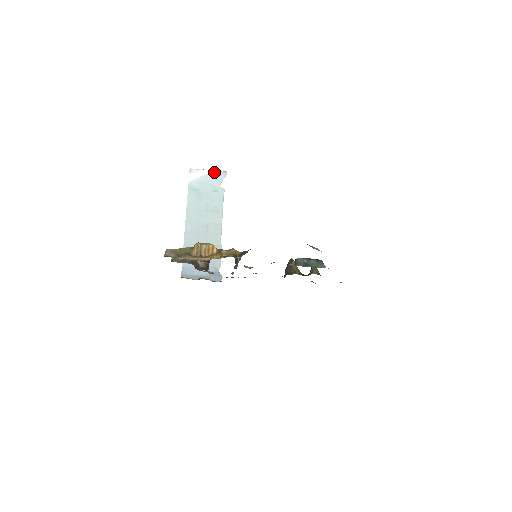
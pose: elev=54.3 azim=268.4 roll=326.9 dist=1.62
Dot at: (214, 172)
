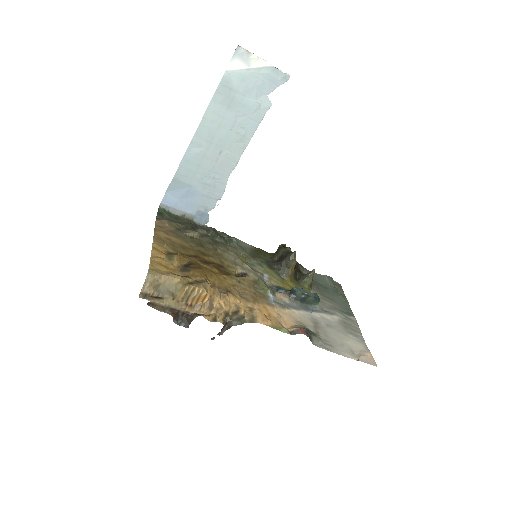
Dot at: (271, 69)
